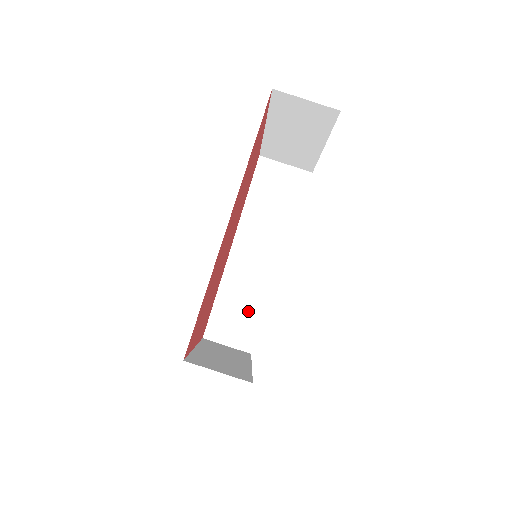
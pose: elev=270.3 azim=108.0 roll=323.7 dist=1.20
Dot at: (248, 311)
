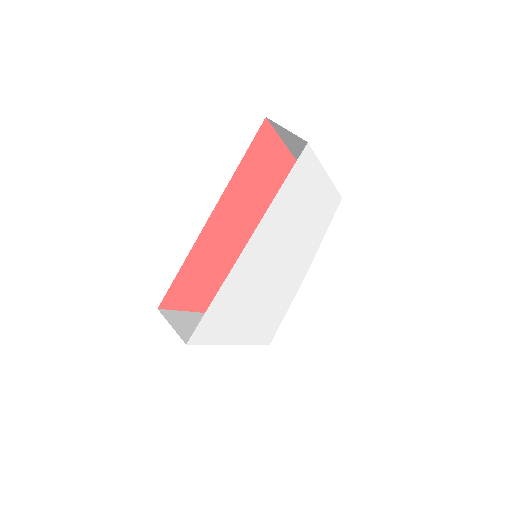
Dot at: occluded
